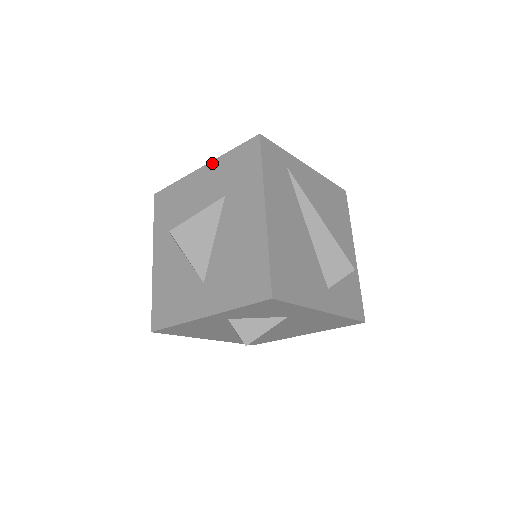
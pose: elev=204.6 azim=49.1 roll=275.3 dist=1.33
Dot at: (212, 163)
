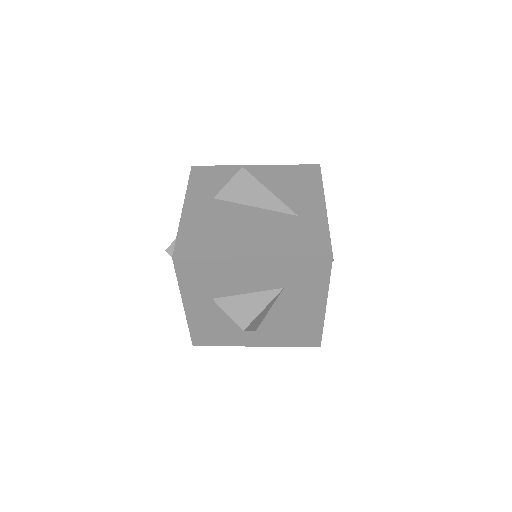
Dot at: (268, 260)
